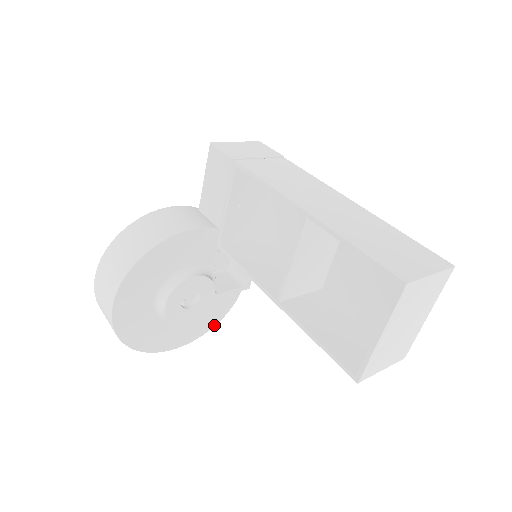
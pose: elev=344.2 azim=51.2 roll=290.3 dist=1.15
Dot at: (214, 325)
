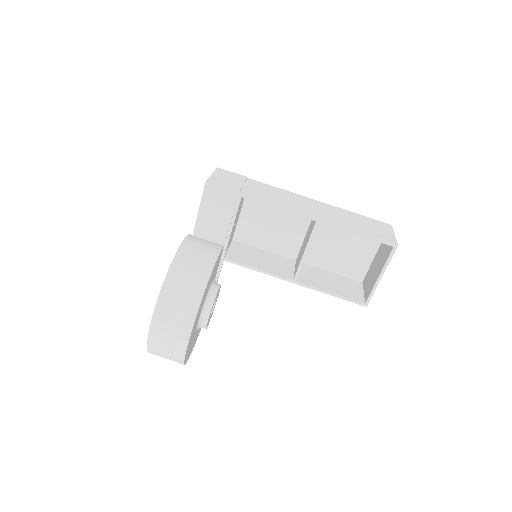
Dot at: occluded
